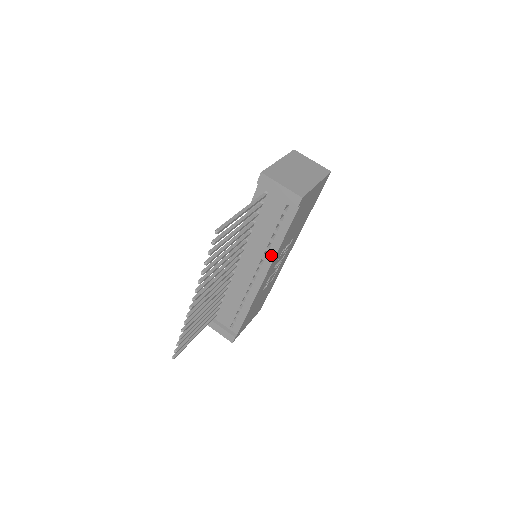
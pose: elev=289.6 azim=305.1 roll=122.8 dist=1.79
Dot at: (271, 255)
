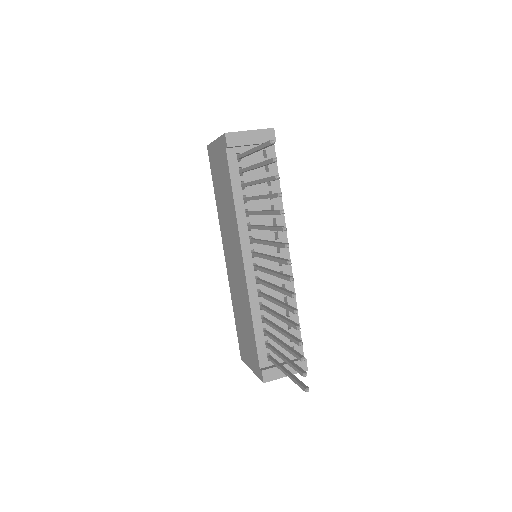
Dot at: (280, 218)
